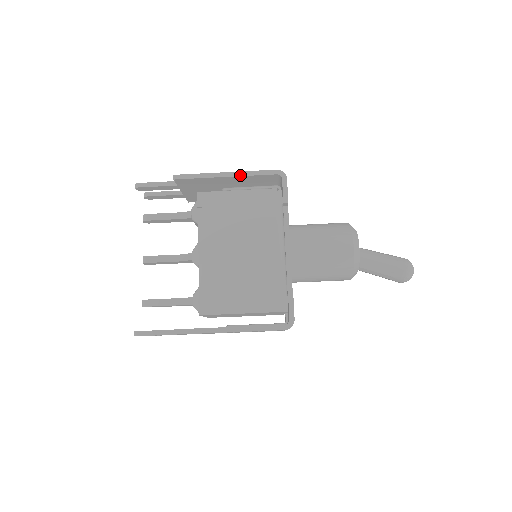
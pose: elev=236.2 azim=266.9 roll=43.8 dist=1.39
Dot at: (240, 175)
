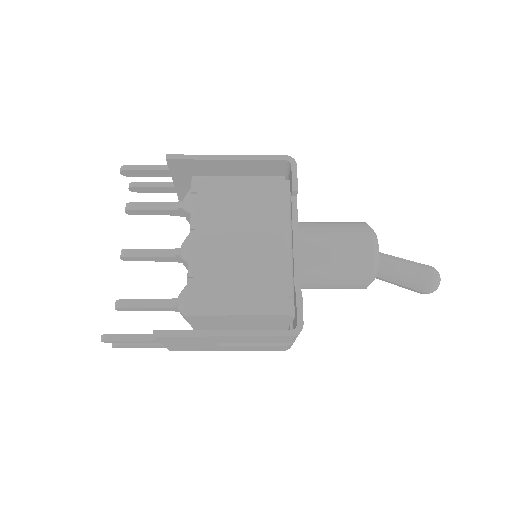
Dot at: (243, 159)
